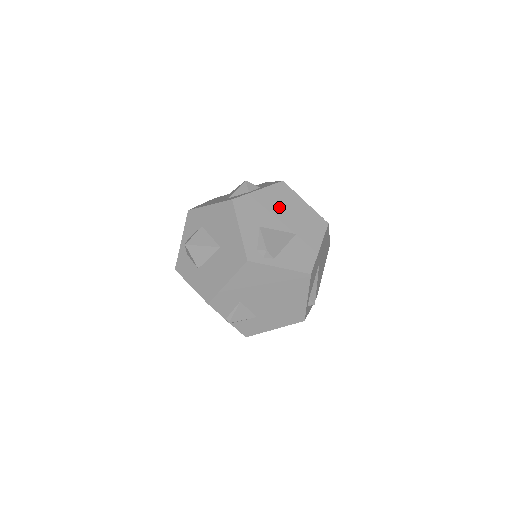
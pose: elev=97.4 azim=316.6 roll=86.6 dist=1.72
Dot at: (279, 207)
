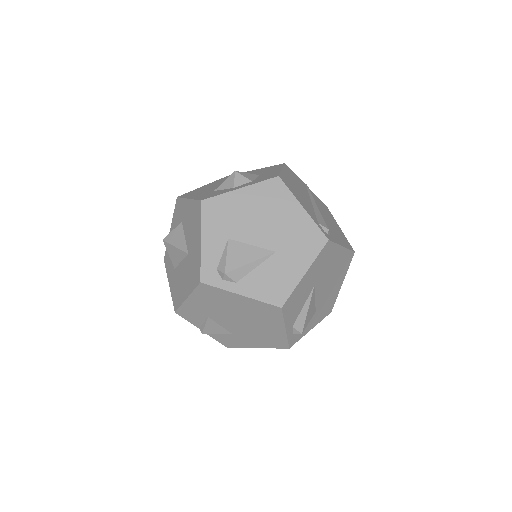
Dot at: (262, 213)
